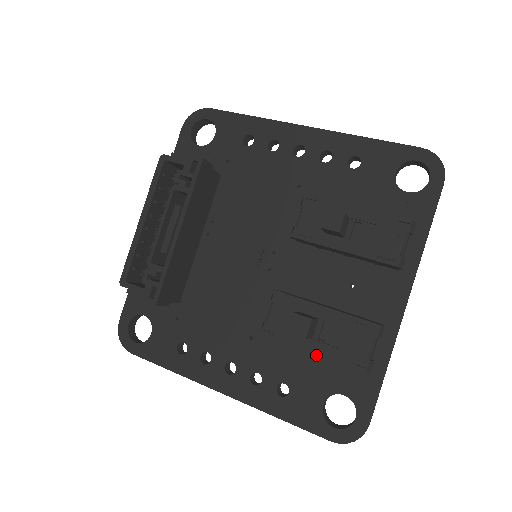
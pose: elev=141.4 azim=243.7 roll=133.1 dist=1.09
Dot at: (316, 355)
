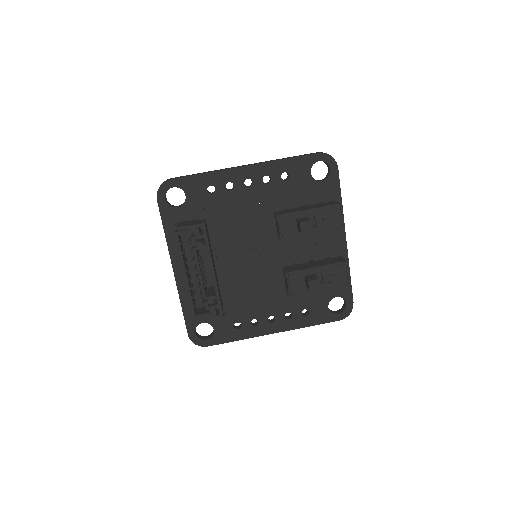
Dot at: occluded
